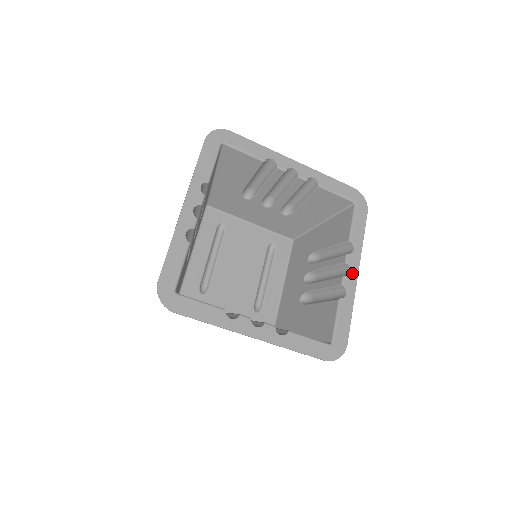
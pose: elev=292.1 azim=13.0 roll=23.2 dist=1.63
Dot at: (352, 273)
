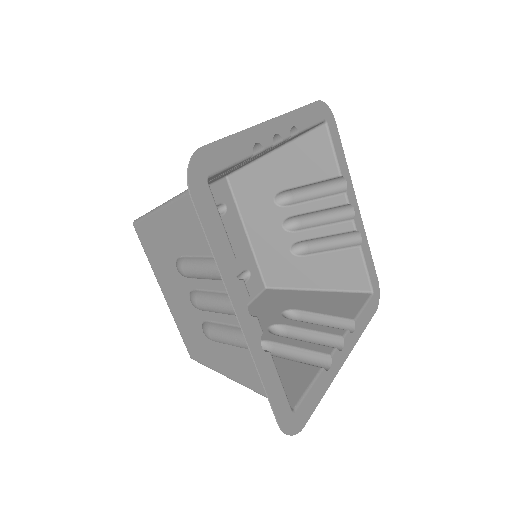
Dot at: (343, 353)
